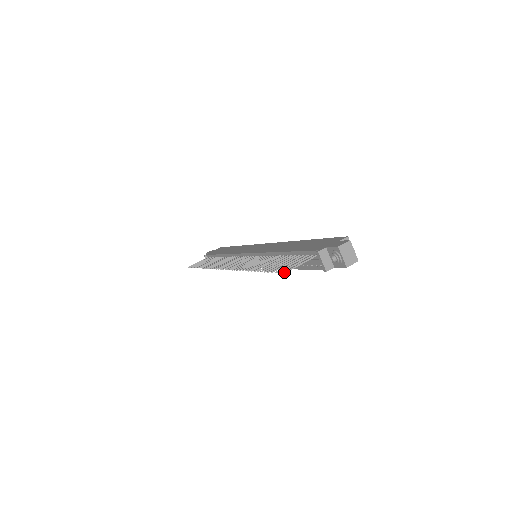
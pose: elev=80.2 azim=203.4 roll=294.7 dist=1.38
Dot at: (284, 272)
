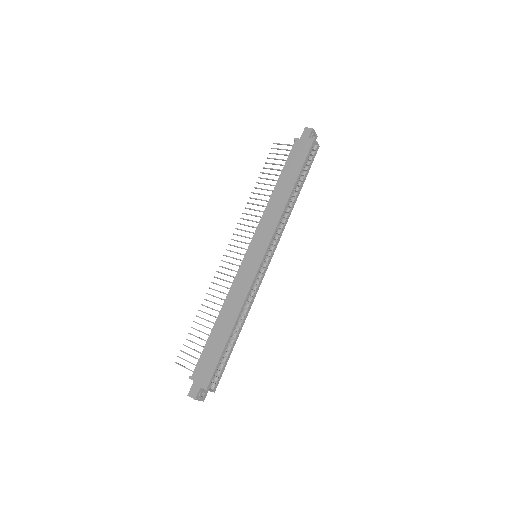
Dot at: occluded
